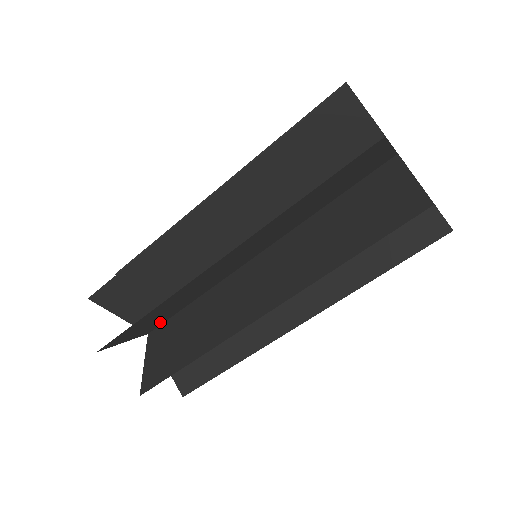
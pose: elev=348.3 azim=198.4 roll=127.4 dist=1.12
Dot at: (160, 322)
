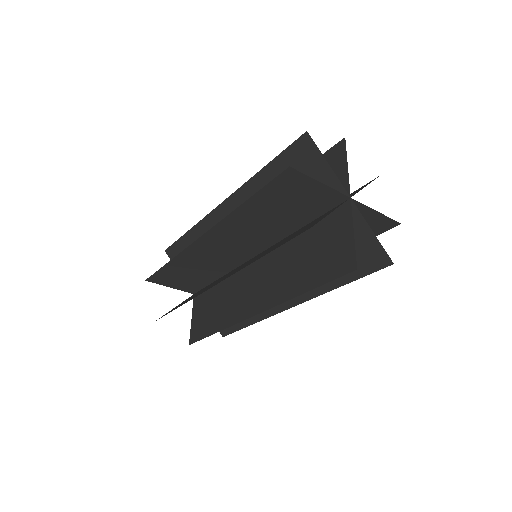
Dot at: (197, 285)
